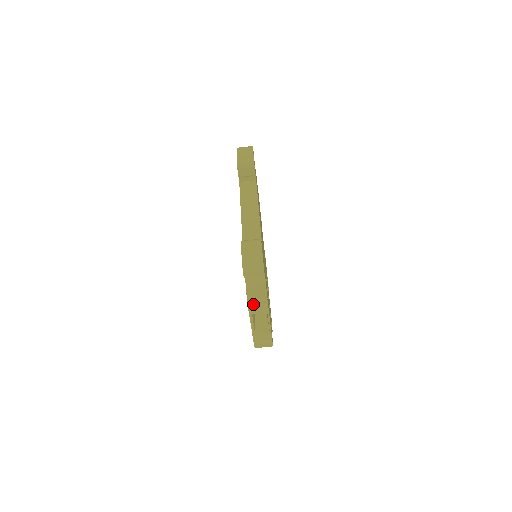
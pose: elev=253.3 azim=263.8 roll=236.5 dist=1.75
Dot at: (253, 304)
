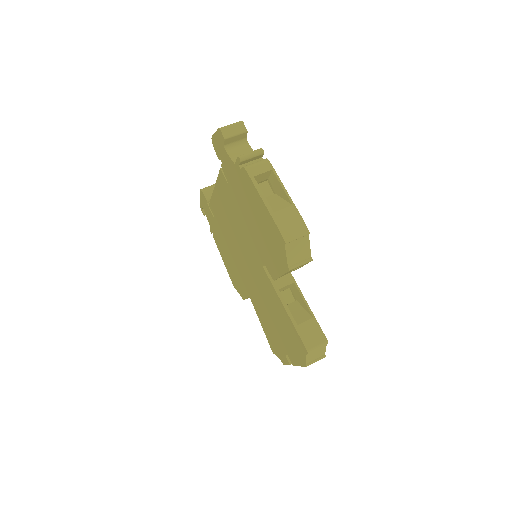
Dot at: (249, 165)
